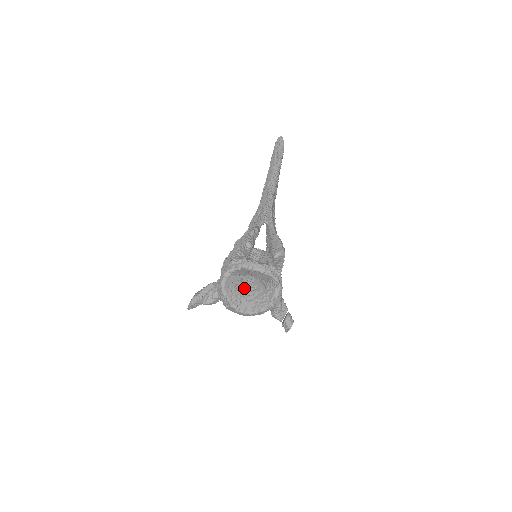
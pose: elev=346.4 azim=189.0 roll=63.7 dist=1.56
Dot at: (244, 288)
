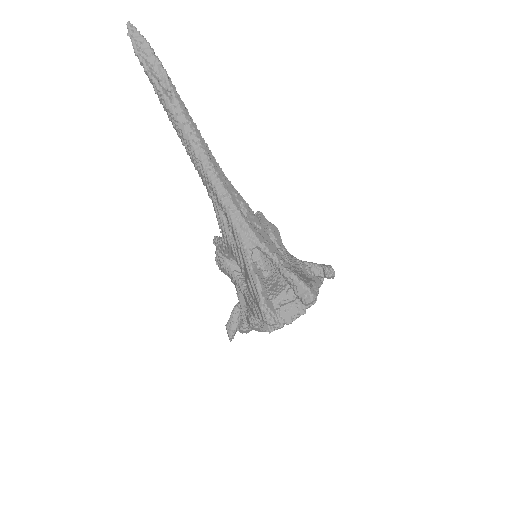
Dot at: occluded
